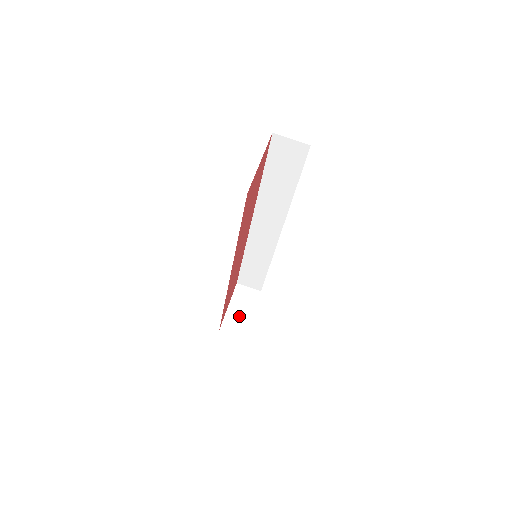
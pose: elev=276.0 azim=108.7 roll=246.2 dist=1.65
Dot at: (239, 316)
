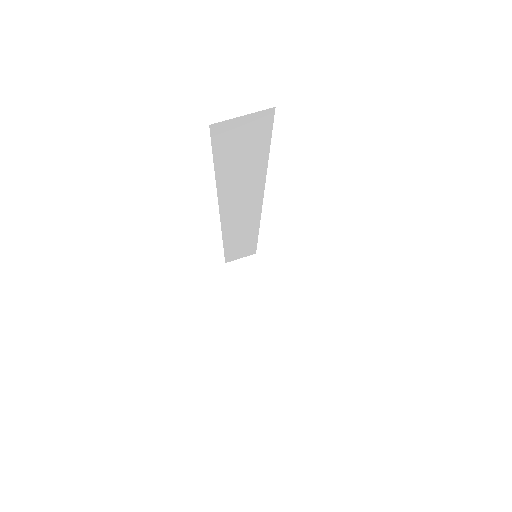
Dot at: (254, 297)
